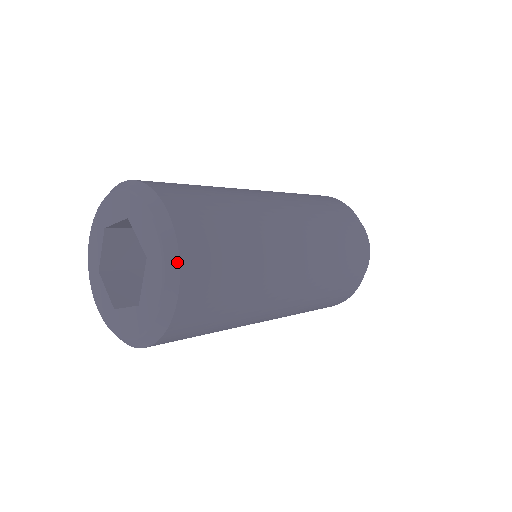
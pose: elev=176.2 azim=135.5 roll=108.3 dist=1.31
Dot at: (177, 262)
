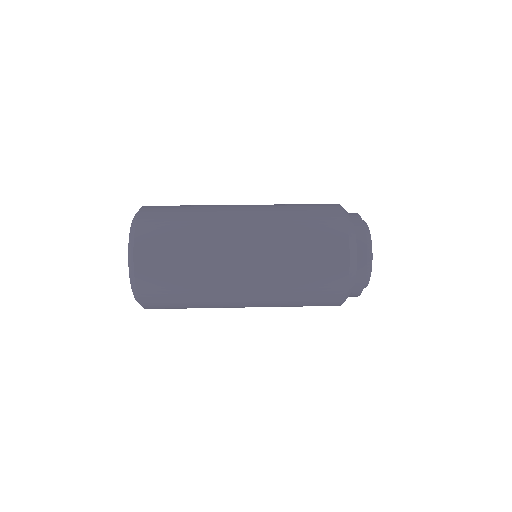
Dot at: occluded
